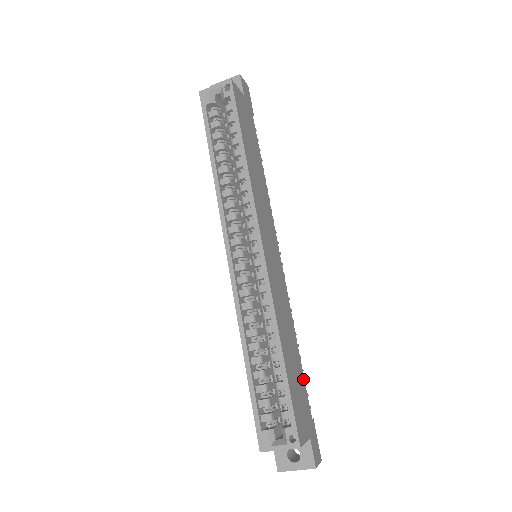
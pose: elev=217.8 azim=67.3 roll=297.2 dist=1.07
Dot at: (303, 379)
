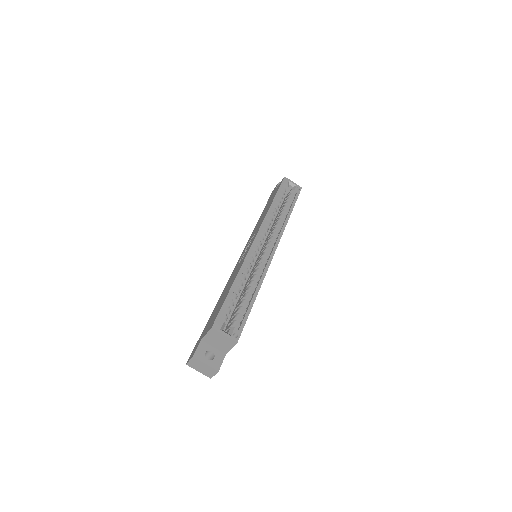
Dot at: occluded
